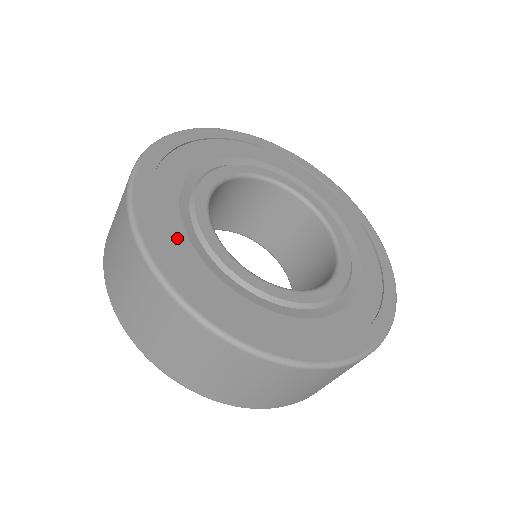
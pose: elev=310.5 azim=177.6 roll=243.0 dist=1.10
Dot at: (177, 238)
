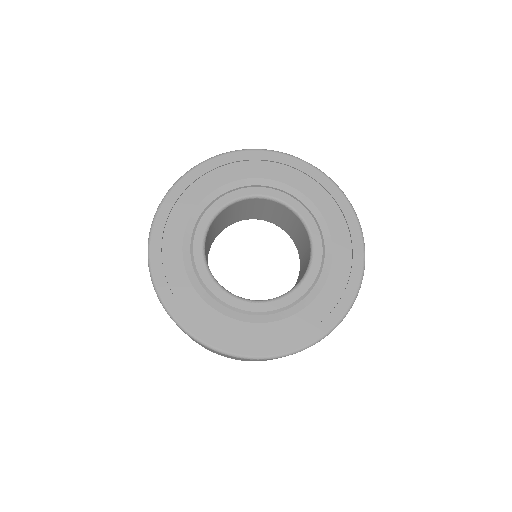
Dot at: (217, 321)
